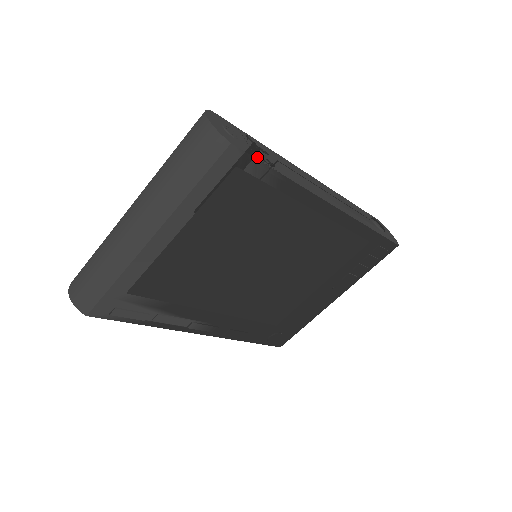
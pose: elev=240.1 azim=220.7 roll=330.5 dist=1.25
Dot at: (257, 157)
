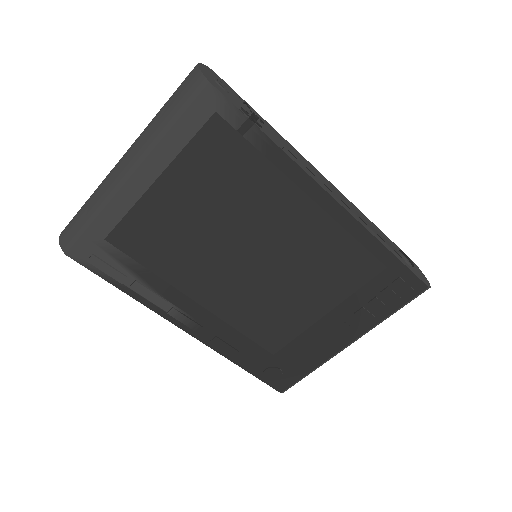
Dot at: (240, 109)
